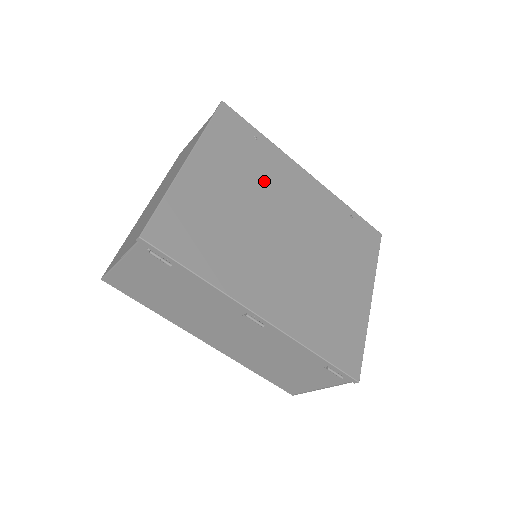
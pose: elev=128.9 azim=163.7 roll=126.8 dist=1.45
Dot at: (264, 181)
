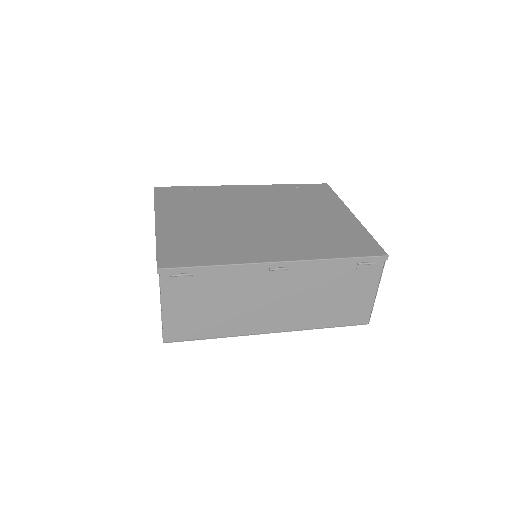
Dot at: (217, 204)
